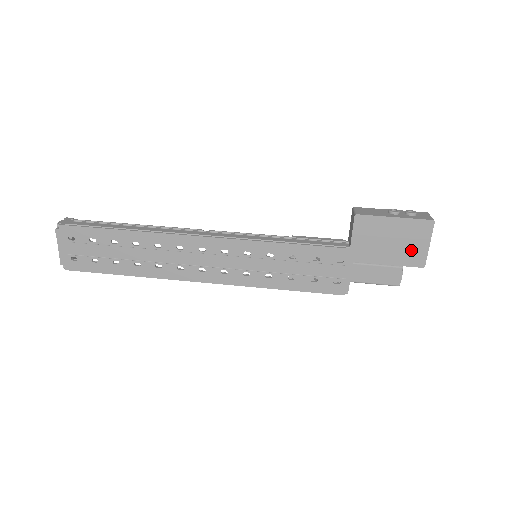
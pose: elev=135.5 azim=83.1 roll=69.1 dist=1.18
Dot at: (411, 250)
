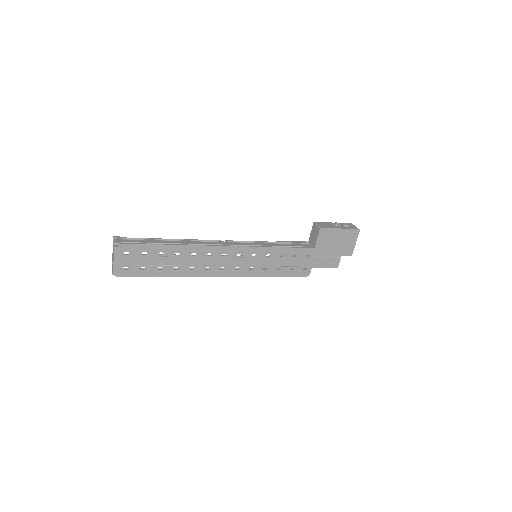
Dot at: (346, 247)
